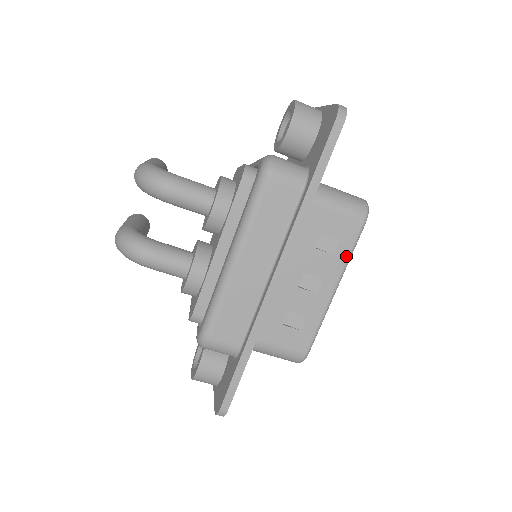
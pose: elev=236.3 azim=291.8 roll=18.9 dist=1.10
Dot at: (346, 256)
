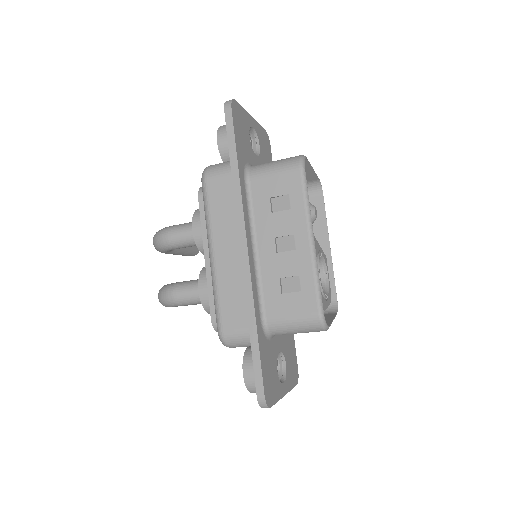
Dot at: (302, 204)
